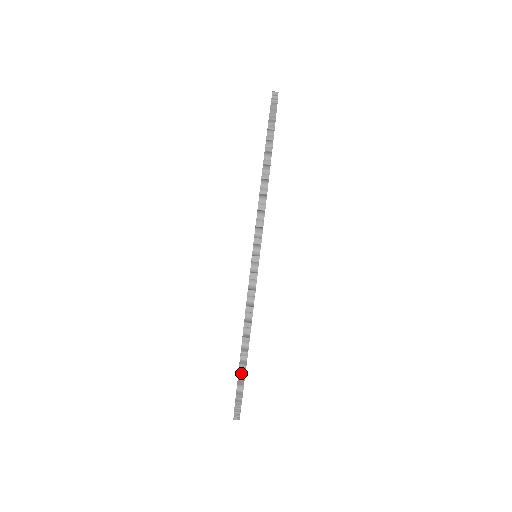
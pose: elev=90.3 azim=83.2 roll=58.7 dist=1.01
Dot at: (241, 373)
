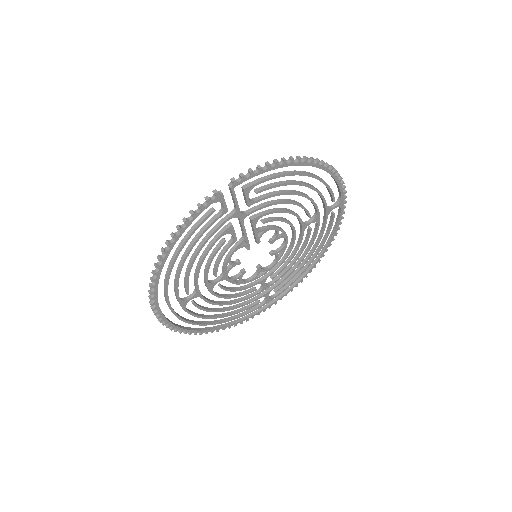
Dot at: (235, 180)
